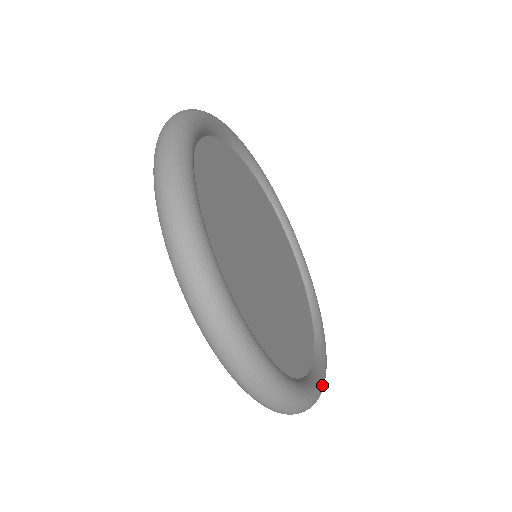
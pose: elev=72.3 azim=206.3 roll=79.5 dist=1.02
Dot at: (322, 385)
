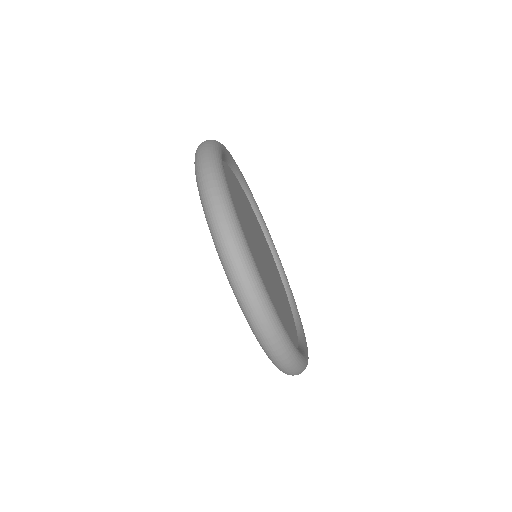
Dot at: (301, 357)
